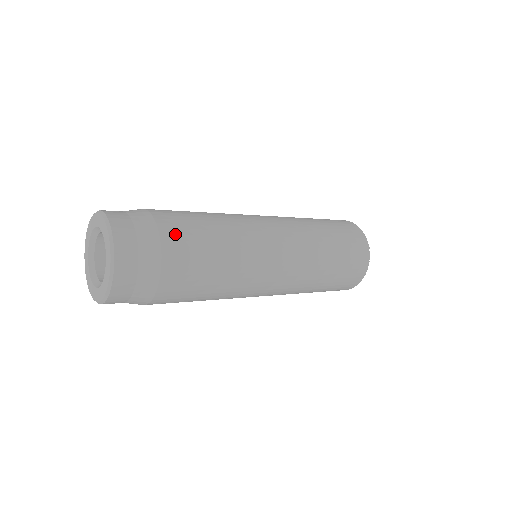
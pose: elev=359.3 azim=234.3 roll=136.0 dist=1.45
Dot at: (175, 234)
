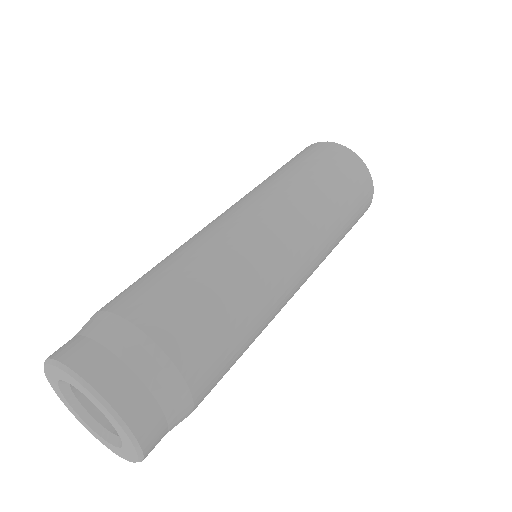
Dot at: (165, 318)
